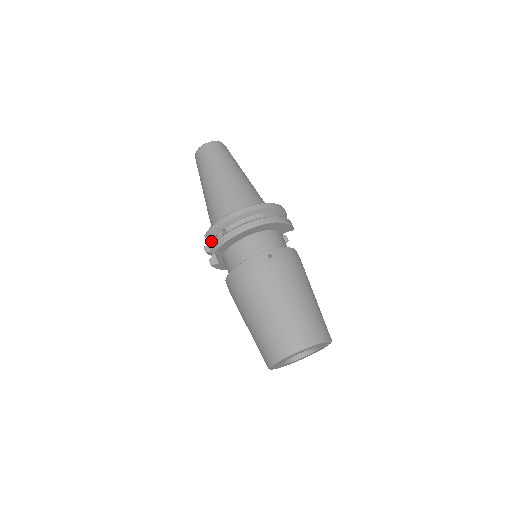
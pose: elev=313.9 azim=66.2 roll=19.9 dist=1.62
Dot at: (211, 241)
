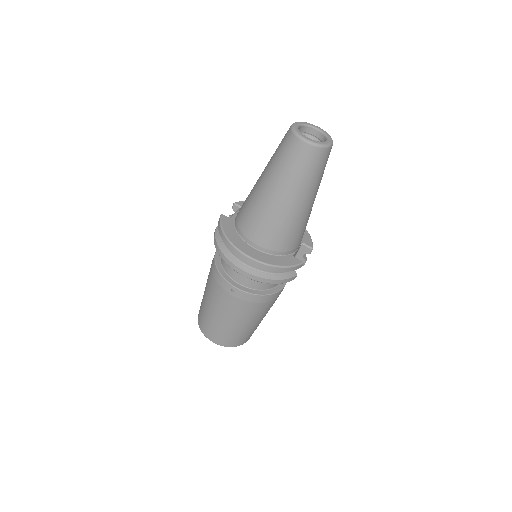
Dot at: occluded
